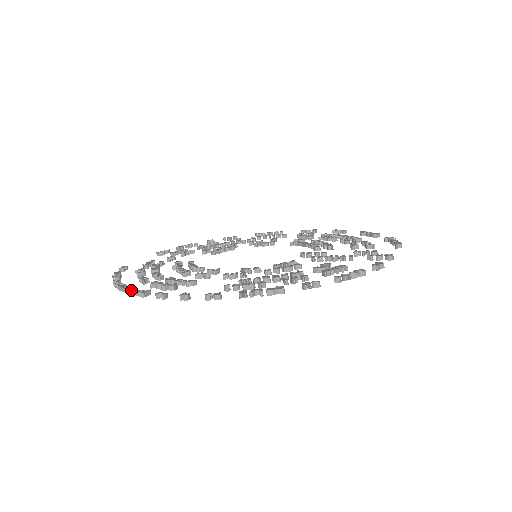
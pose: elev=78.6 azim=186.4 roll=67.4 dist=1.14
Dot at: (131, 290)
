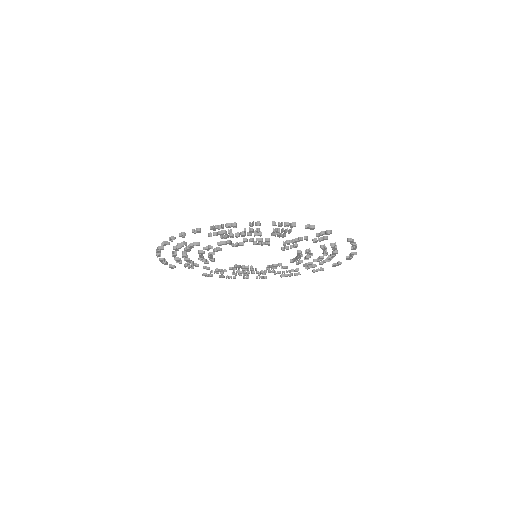
Dot at: (161, 247)
